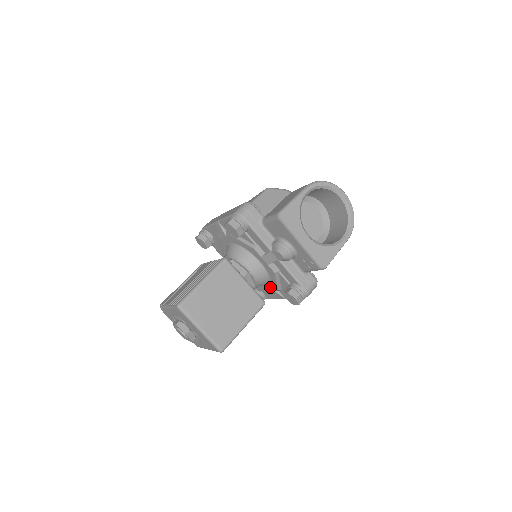
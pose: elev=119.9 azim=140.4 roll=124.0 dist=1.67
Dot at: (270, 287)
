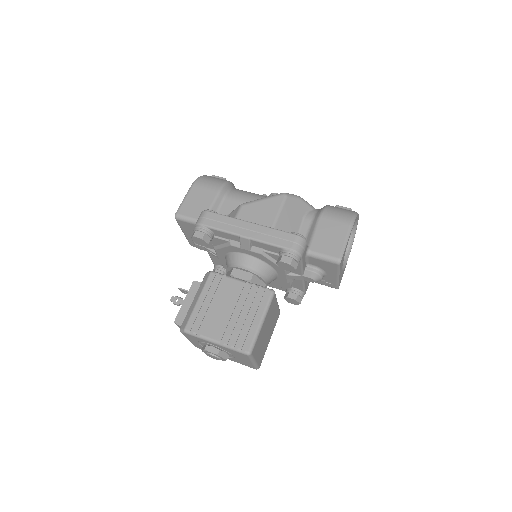
Dot at: occluded
